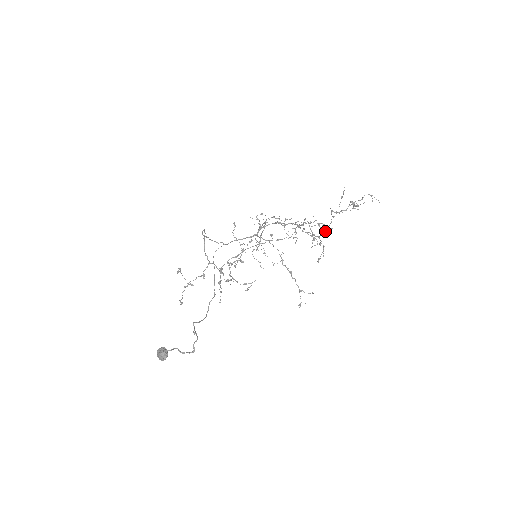
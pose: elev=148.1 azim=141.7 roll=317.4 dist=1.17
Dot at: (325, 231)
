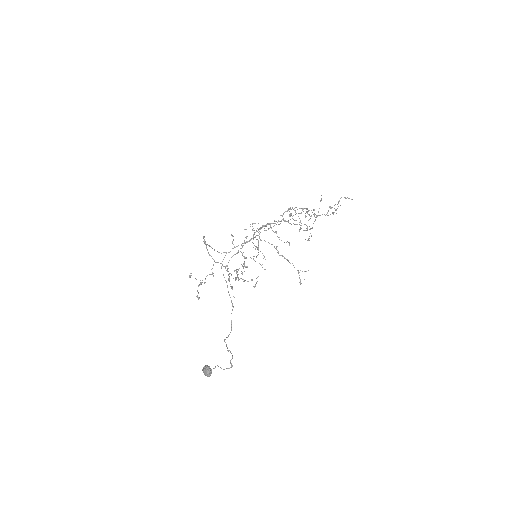
Dot at: occluded
